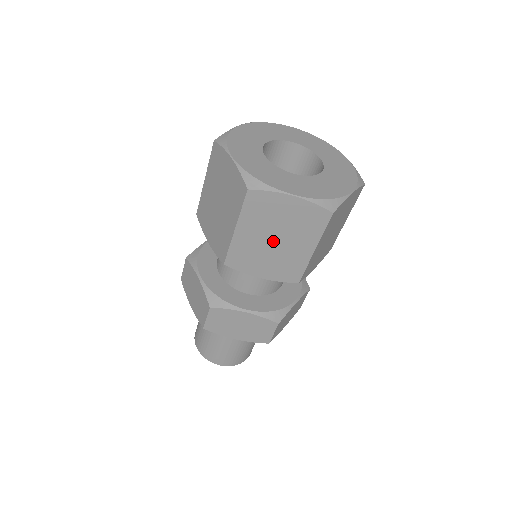
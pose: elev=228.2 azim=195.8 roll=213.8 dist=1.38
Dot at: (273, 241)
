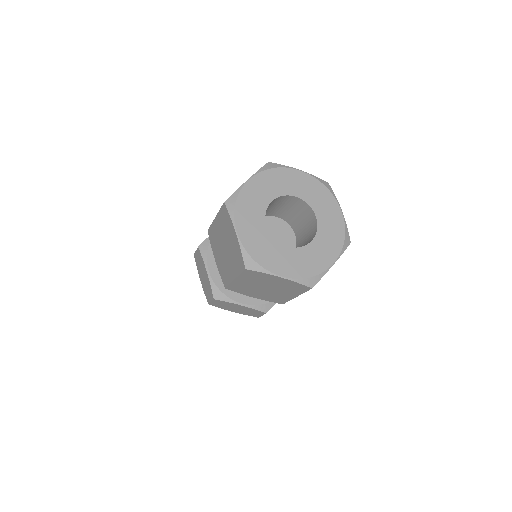
Dot at: occluded
